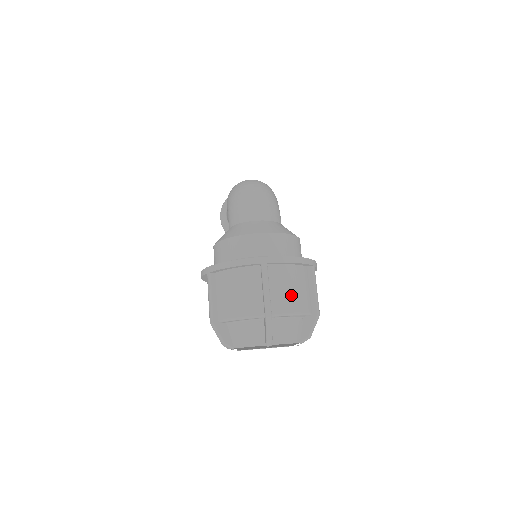
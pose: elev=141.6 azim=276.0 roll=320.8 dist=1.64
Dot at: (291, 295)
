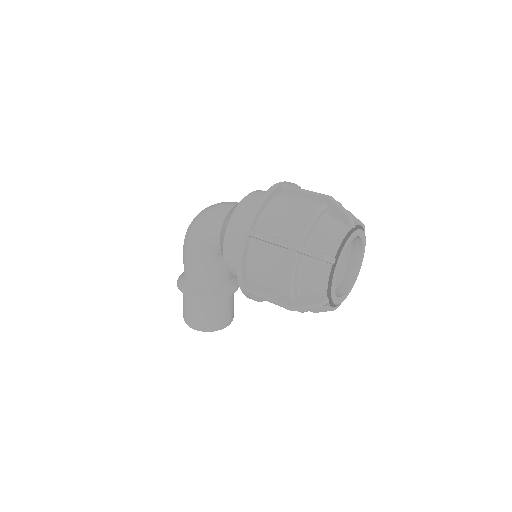
Dot at: occluded
